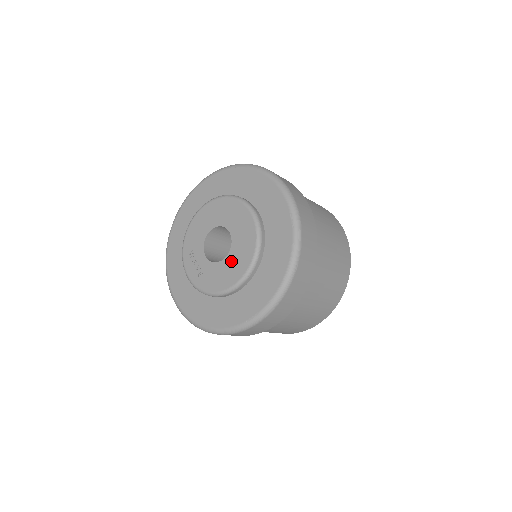
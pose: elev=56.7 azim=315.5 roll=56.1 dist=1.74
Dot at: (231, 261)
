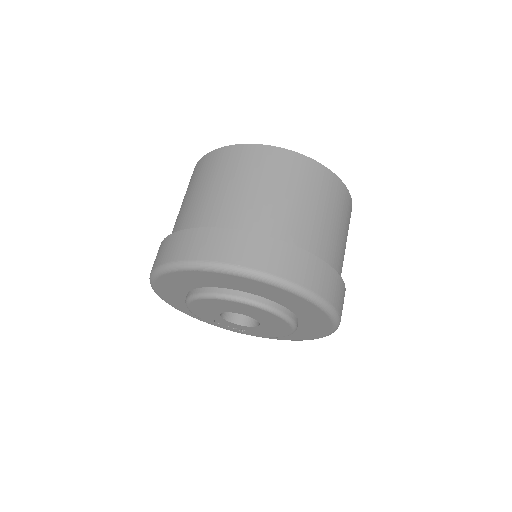
Dot at: (268, 328)
